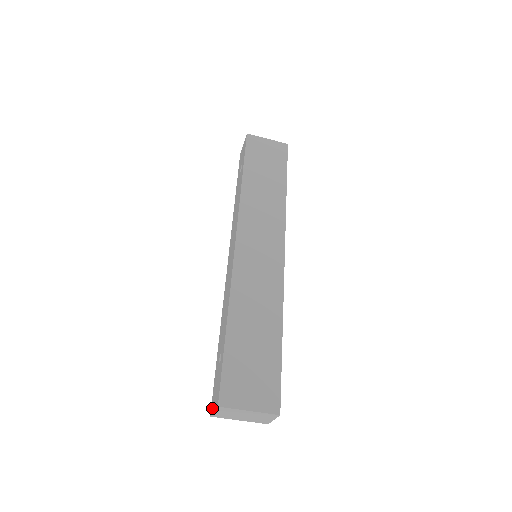
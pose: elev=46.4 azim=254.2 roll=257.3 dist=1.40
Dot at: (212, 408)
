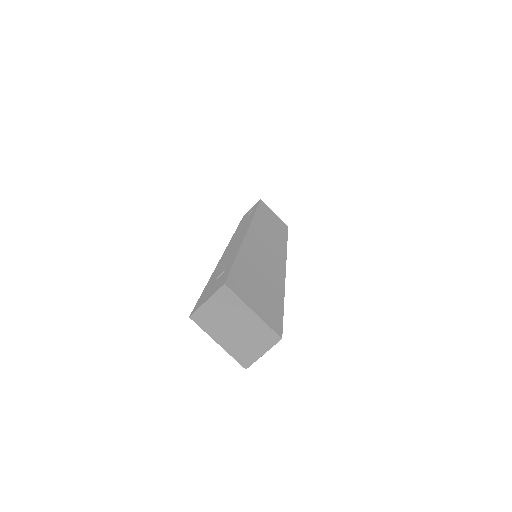
Dot at: (198, 306)
